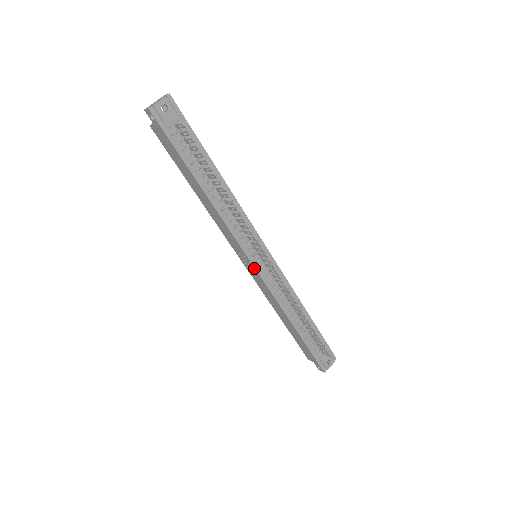
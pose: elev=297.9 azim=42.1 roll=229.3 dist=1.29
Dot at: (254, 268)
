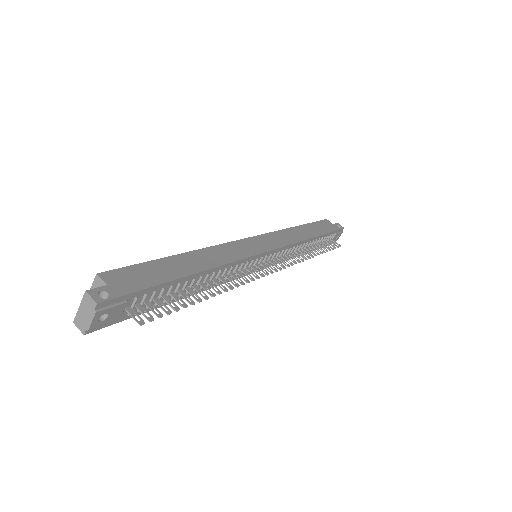
Dot at: occluded
